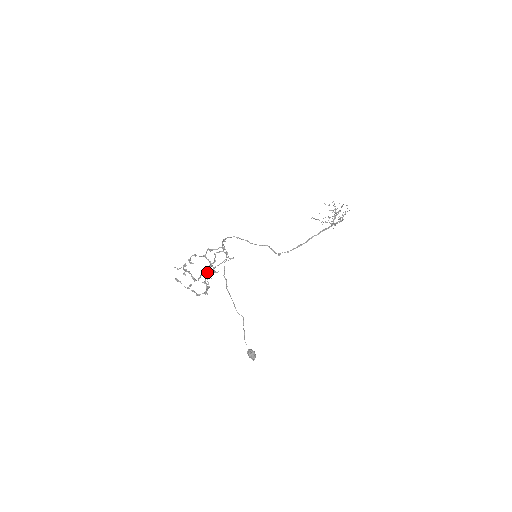
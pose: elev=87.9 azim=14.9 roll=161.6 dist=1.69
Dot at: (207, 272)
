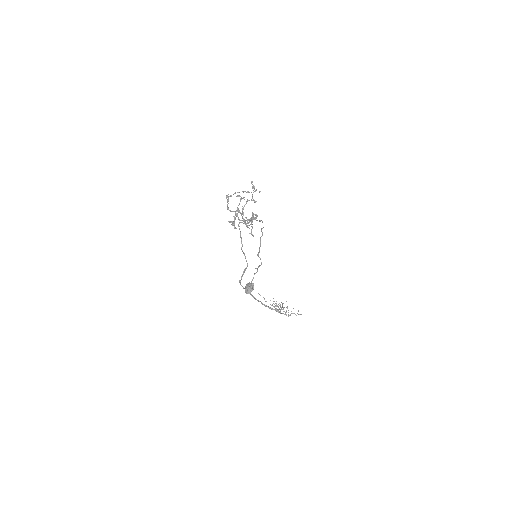
Dot at: occluded
